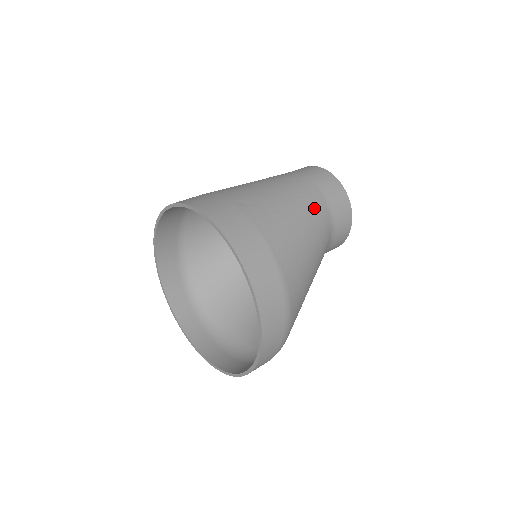
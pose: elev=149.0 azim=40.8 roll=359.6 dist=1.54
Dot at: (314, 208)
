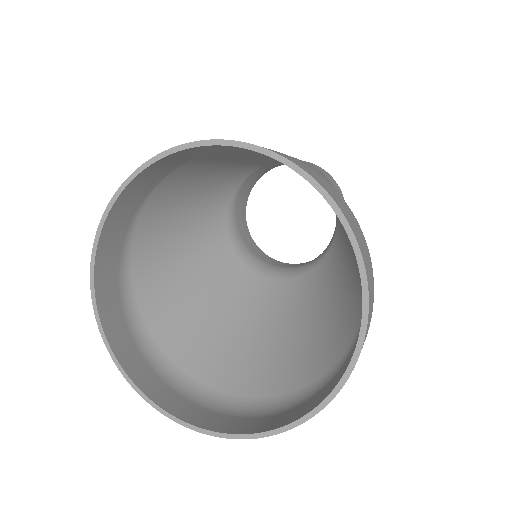
Dot at: (329, 181)
